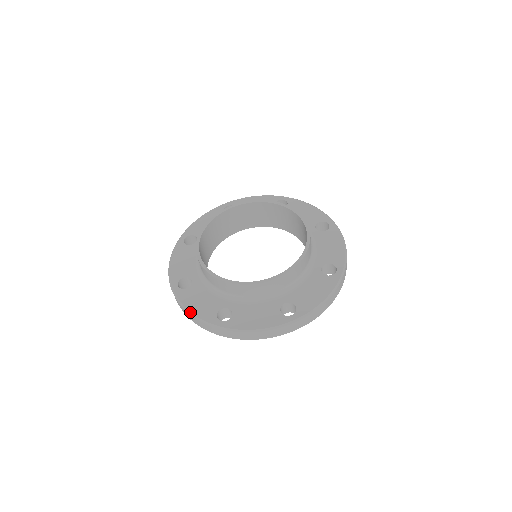
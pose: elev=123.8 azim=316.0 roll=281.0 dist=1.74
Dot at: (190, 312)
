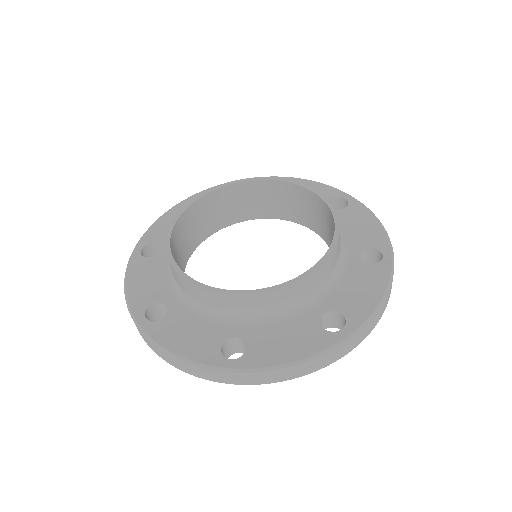
Dot at: (125, 287)
